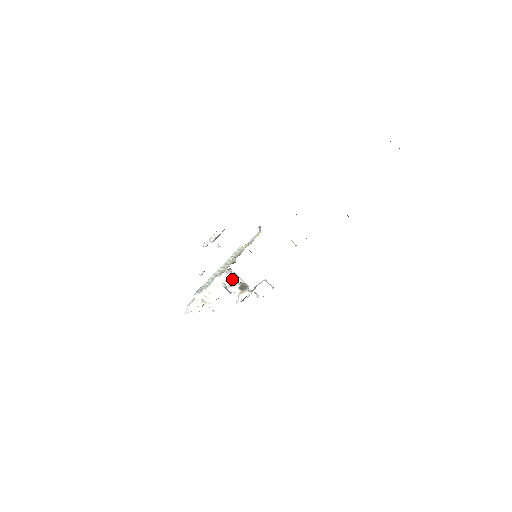
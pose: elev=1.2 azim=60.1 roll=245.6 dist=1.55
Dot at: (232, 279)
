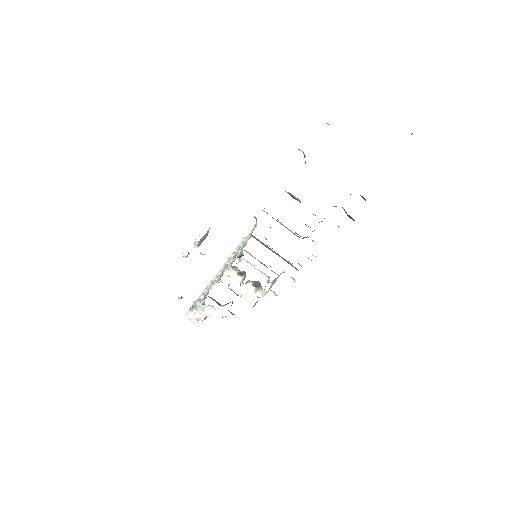
Dot at: (243, 276)
